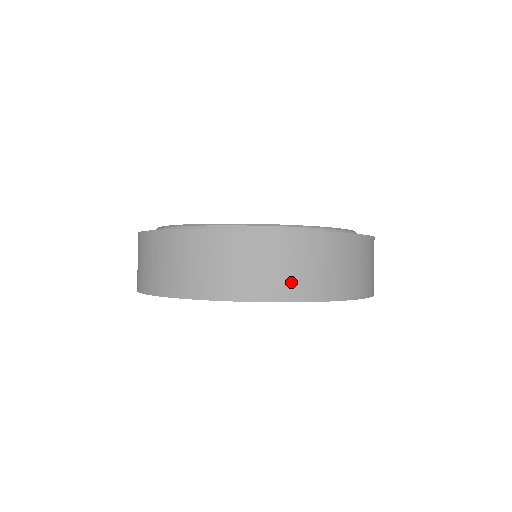
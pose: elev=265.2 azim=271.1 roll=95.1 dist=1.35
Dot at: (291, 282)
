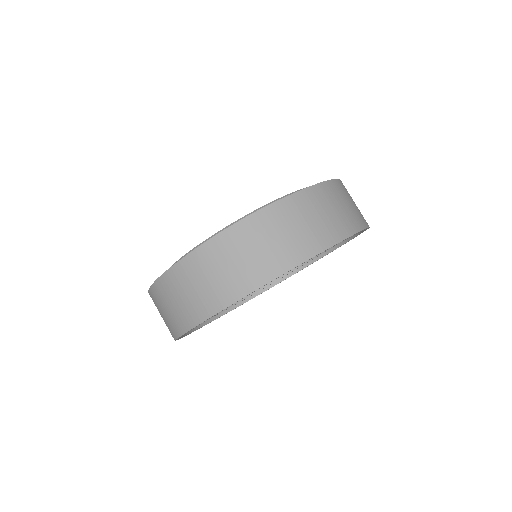
Dot at: (264, 263)
